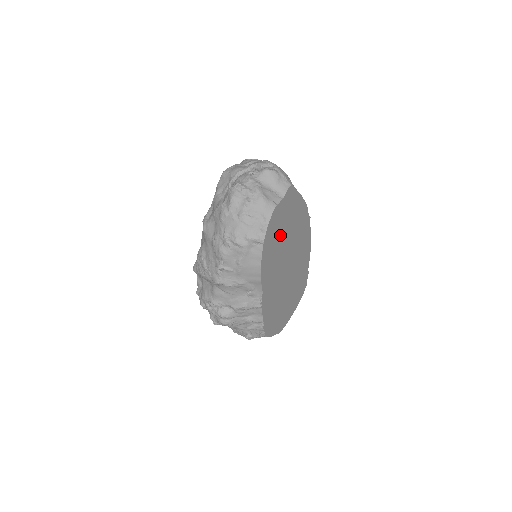
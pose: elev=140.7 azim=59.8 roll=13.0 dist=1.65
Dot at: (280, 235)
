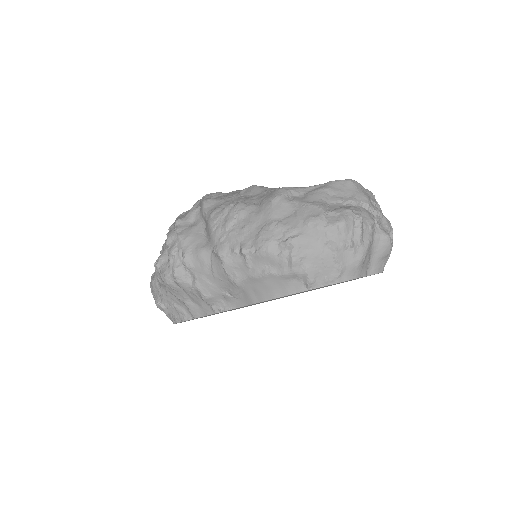
Dot at: occluded
